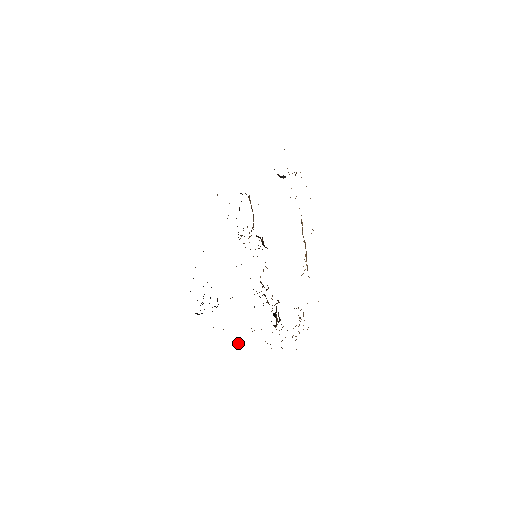
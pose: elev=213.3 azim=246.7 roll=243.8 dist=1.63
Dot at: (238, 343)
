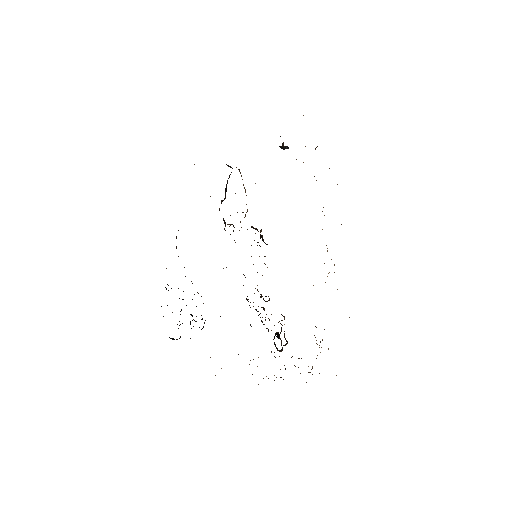
Dot at: occluded
